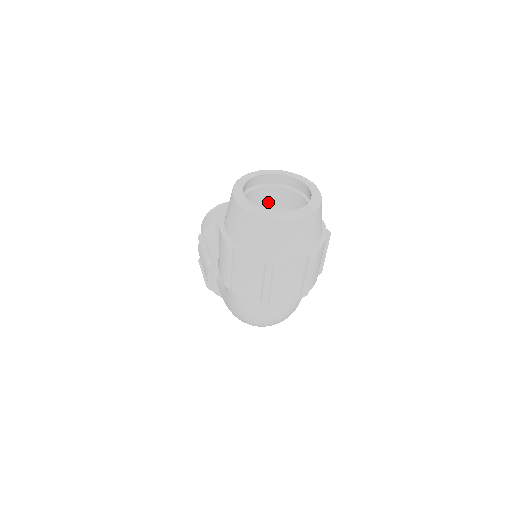
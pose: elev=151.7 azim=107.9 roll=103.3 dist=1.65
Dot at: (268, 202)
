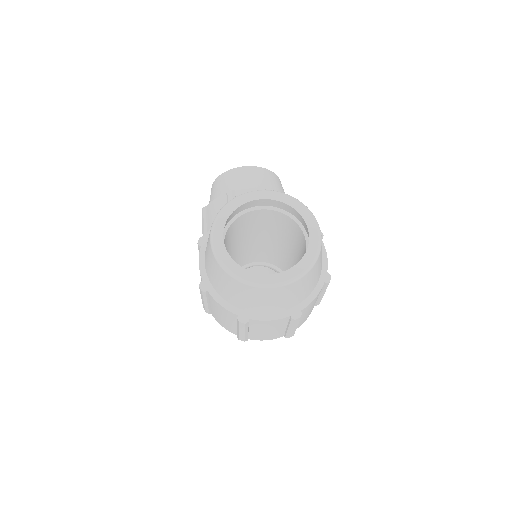
Dot at: (266, 221)
